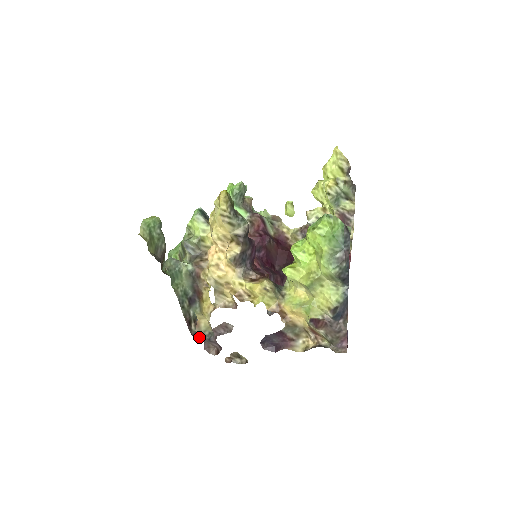
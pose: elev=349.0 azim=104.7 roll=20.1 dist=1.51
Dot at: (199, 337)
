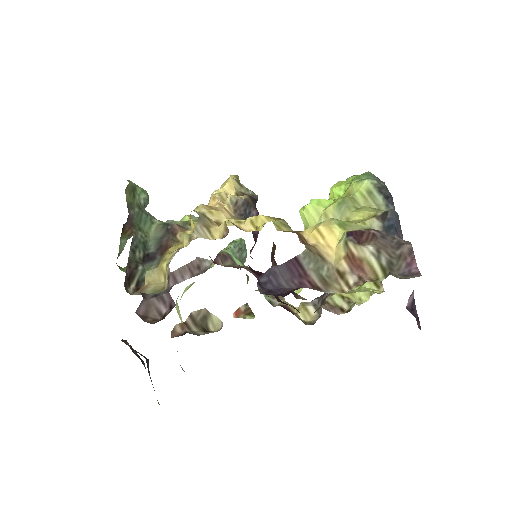
Dot at: occluded
